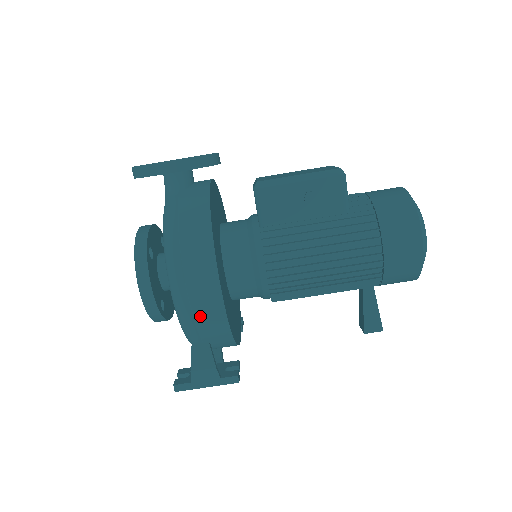
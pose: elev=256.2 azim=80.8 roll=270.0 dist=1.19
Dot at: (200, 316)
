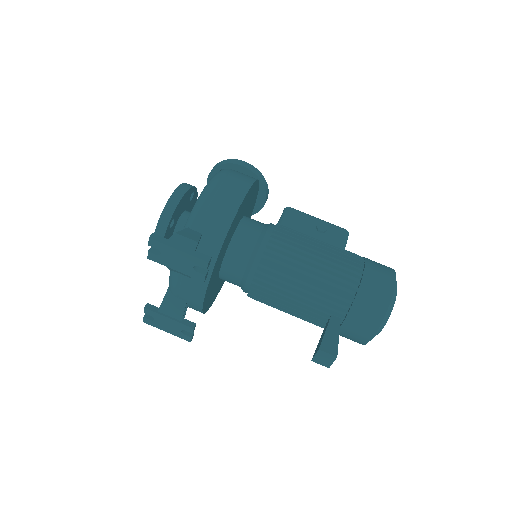
Dot at: (218, 201)
